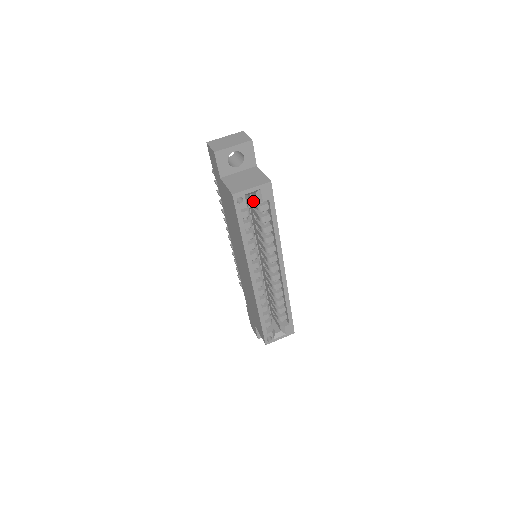
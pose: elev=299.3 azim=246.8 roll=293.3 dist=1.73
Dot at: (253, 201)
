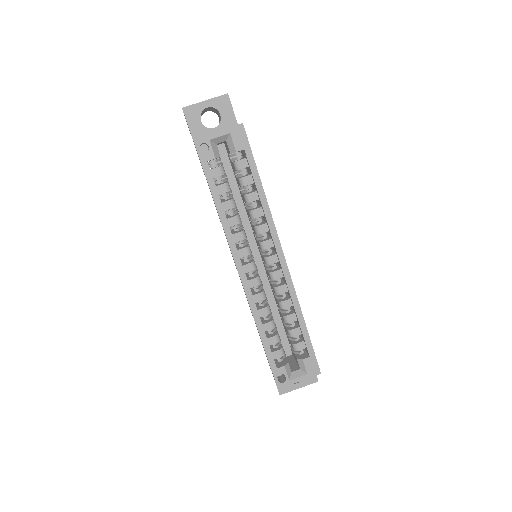
Dot at: (232, 163)
